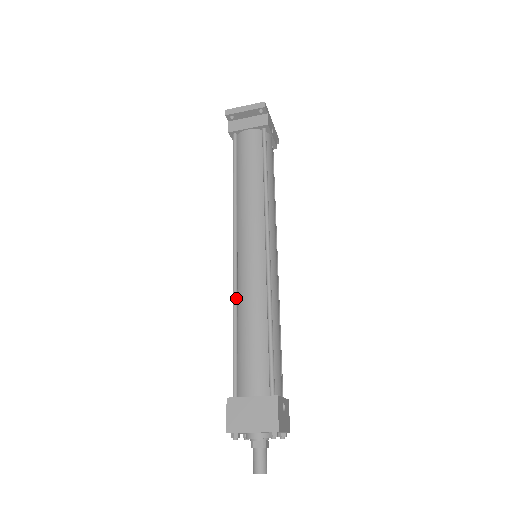
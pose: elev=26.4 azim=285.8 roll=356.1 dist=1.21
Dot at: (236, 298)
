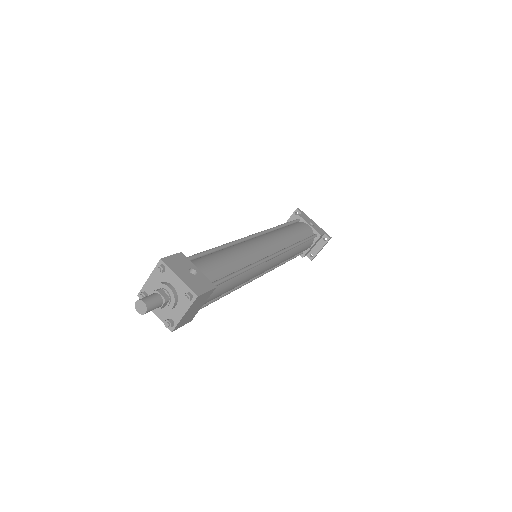
Dot at: occluded
